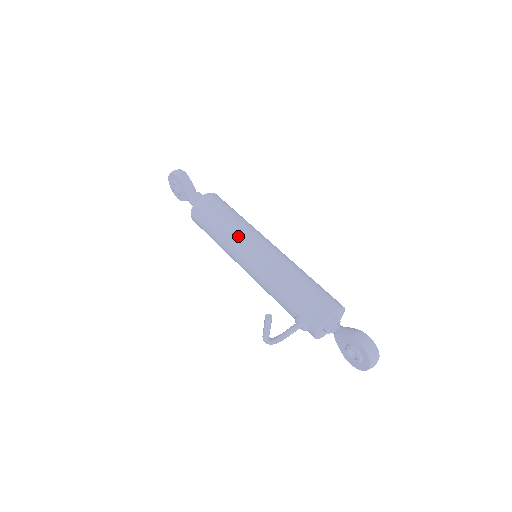
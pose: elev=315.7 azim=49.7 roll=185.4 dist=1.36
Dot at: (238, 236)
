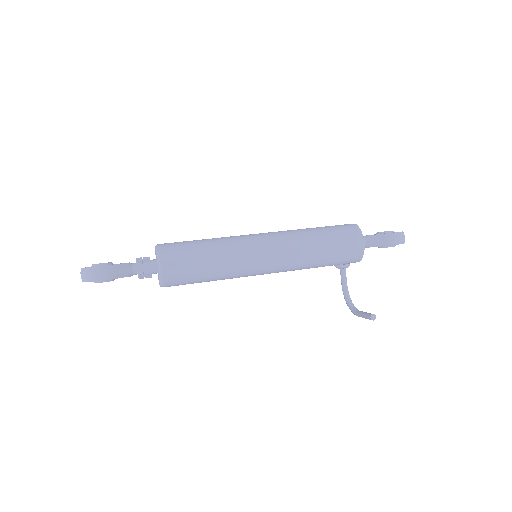
Dot at: (240, 267)
